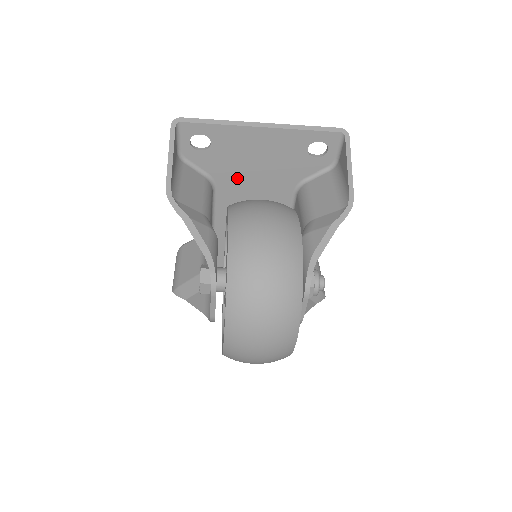
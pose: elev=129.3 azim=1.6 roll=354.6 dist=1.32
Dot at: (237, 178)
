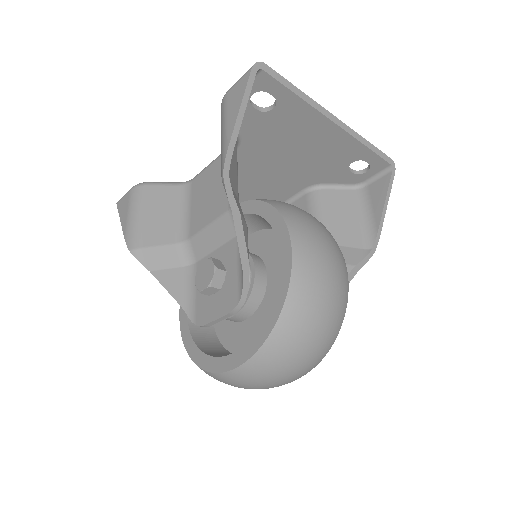
Dot at: (265, 153)
